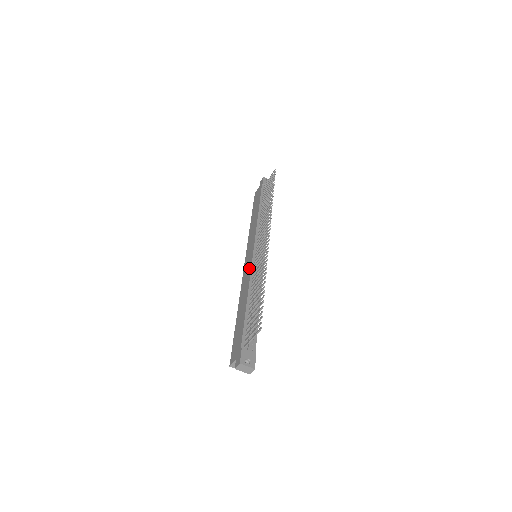
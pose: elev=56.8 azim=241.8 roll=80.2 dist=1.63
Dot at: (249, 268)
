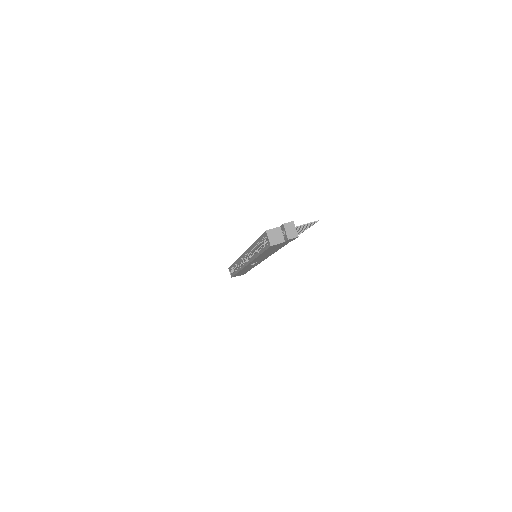
Dot at: occluded
